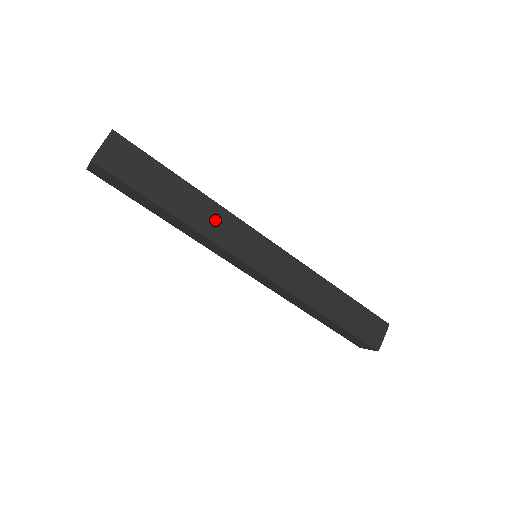
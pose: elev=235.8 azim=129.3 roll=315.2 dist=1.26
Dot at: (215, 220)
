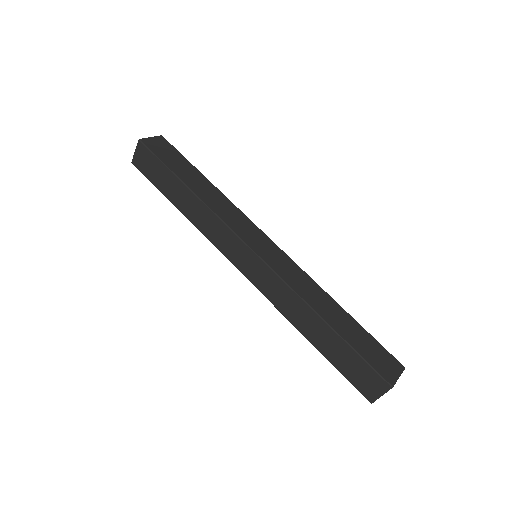
Dot at: (224, 206)
